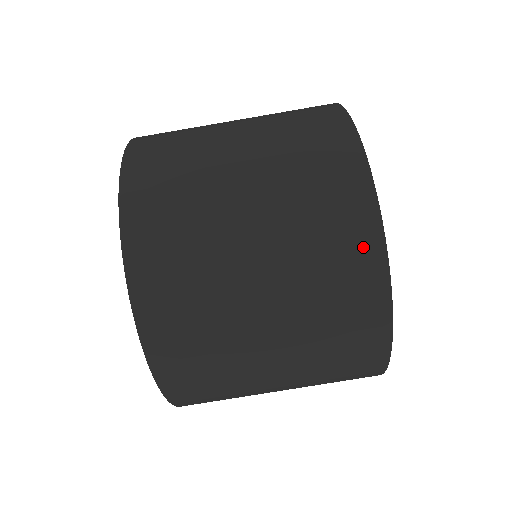
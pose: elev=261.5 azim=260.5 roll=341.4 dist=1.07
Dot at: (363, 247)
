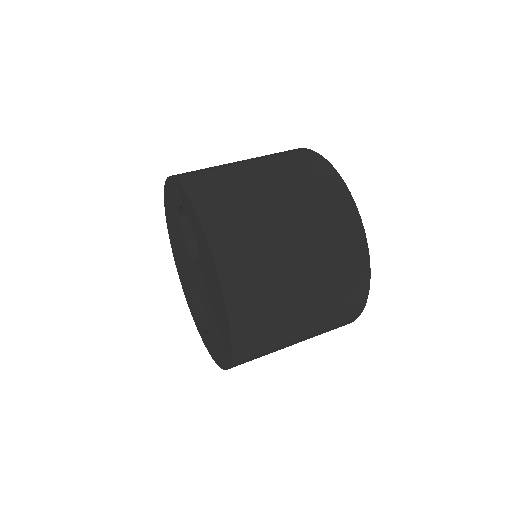
Dot at: occluded
